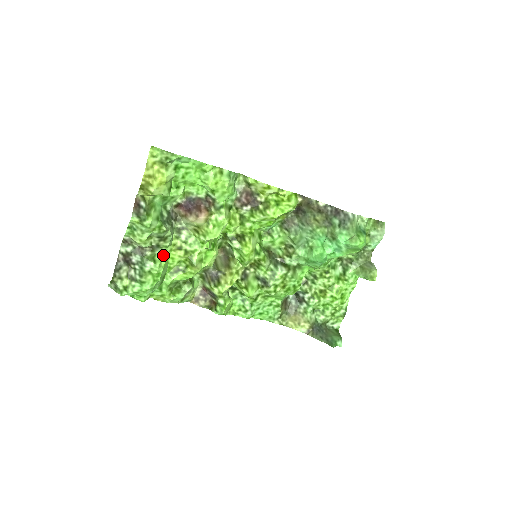
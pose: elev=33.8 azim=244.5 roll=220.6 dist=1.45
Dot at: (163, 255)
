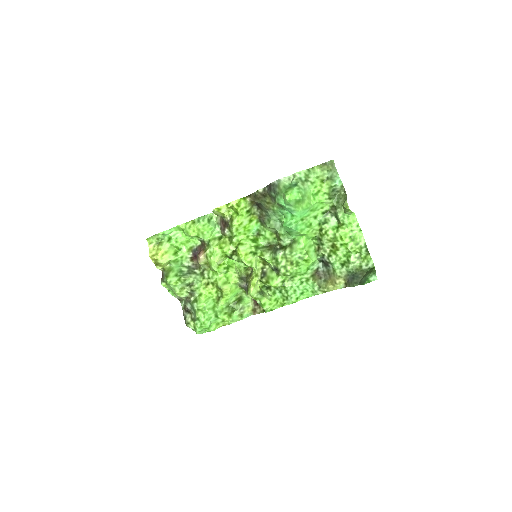
Dot at: (201, 294)
